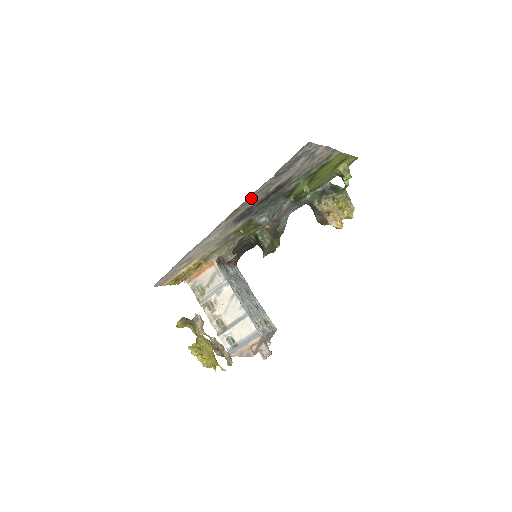
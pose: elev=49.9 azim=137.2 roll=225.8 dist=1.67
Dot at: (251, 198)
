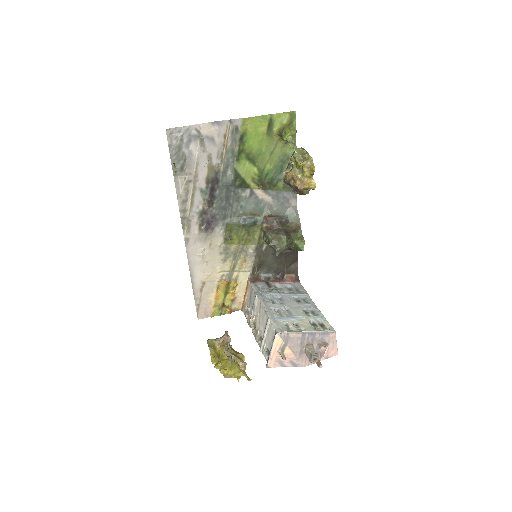
Dot at: (185, 202)
